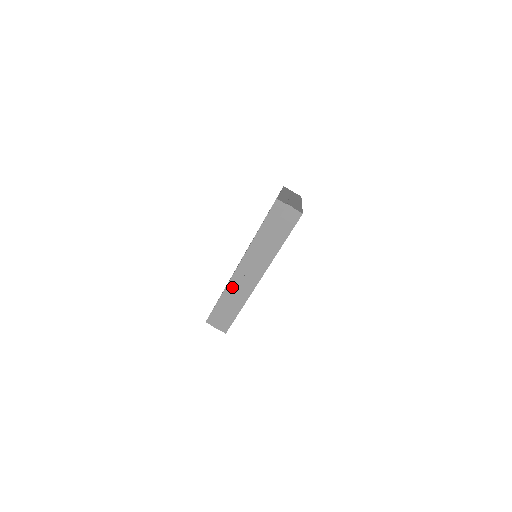
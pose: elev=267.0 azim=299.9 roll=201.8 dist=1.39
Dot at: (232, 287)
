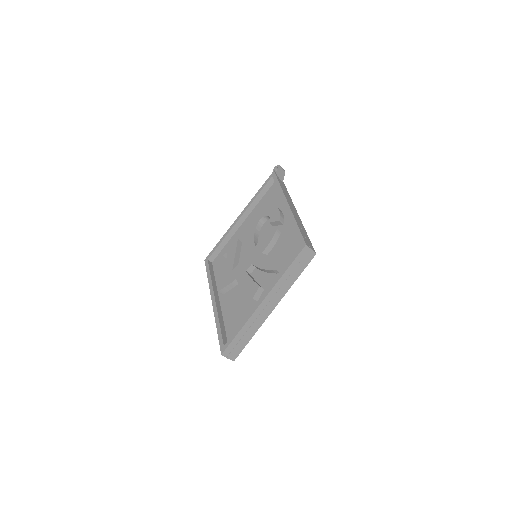
Dot at: occluded
